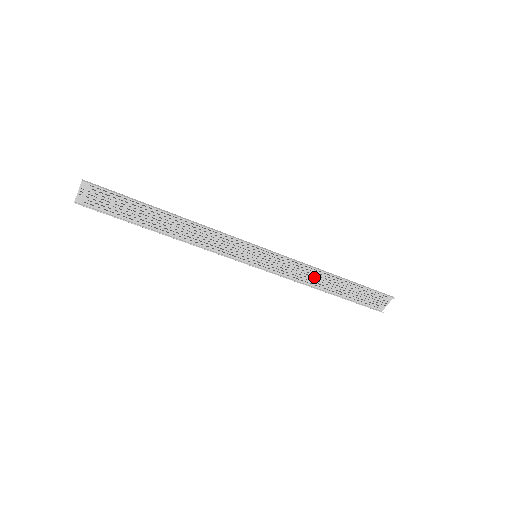
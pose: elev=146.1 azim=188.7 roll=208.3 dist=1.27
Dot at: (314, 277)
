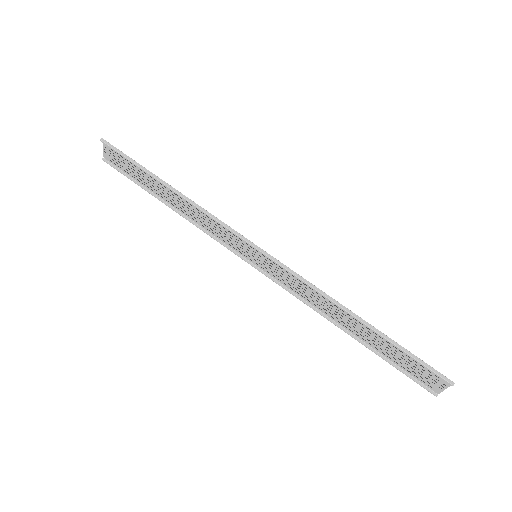
Dot at: (329, 306)
